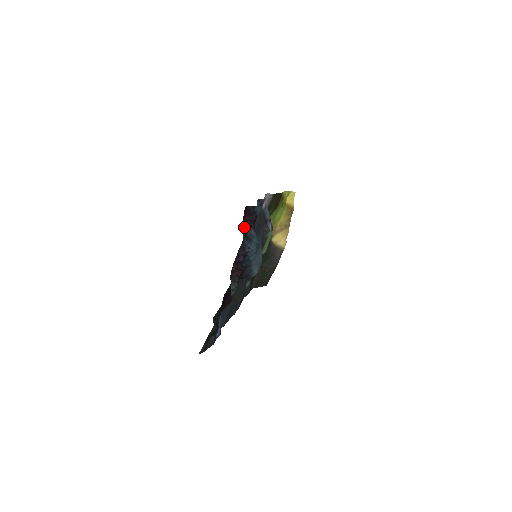
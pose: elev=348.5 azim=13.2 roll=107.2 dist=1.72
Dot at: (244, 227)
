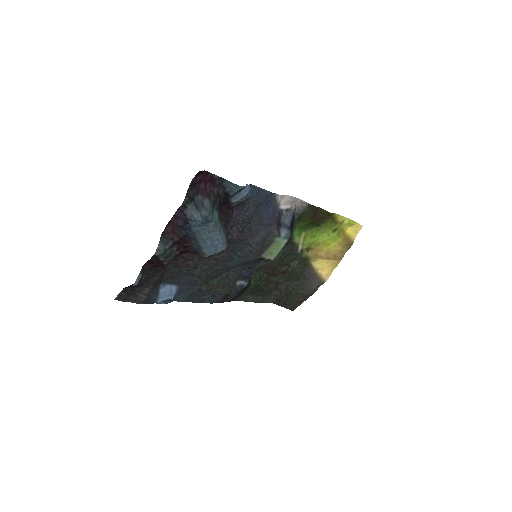
Dot at: (194, 191)
